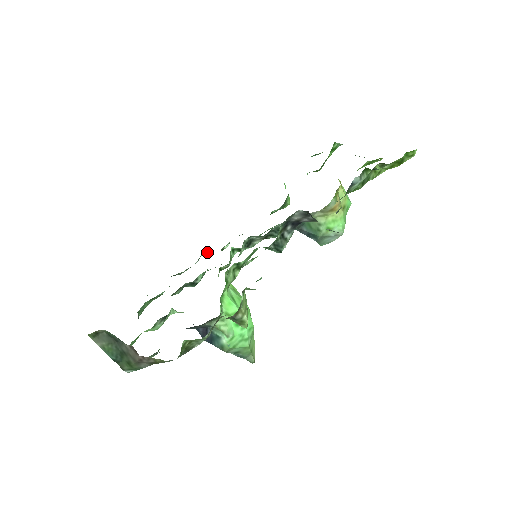
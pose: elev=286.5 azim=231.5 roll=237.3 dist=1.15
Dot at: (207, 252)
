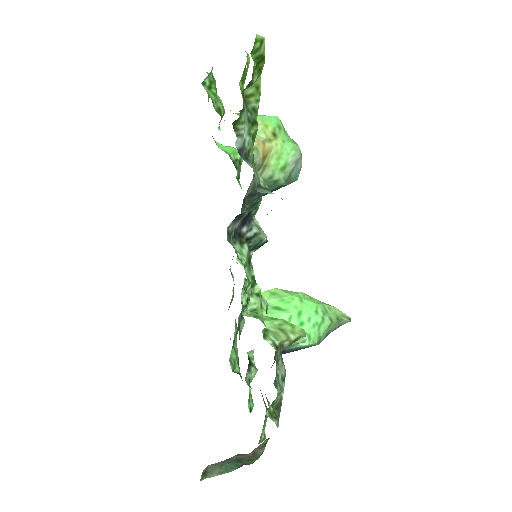
Dot at: occluded
